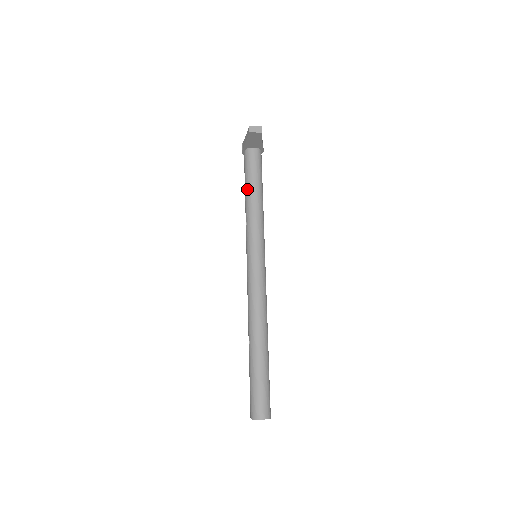
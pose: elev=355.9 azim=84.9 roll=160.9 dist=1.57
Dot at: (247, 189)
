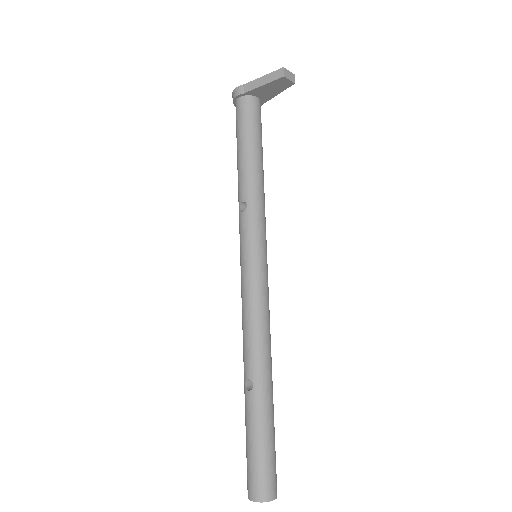
Dot at: (249, 155)
